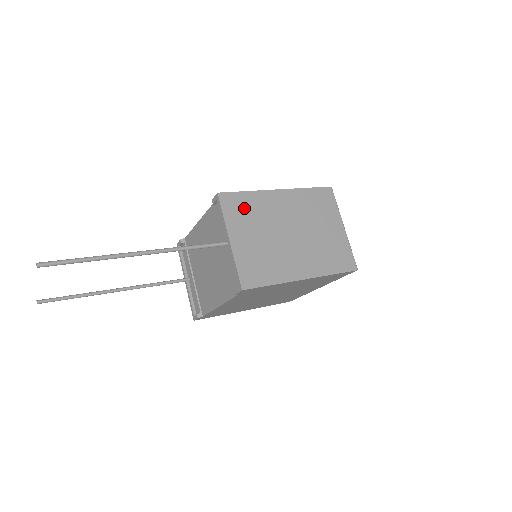
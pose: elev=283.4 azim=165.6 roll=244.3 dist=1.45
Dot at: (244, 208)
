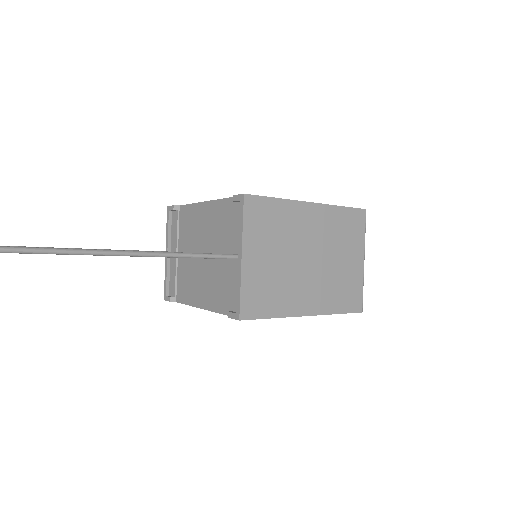
Dot at: (268, 219)
